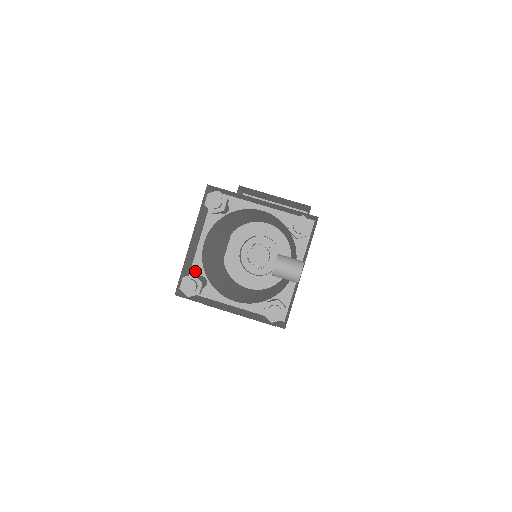
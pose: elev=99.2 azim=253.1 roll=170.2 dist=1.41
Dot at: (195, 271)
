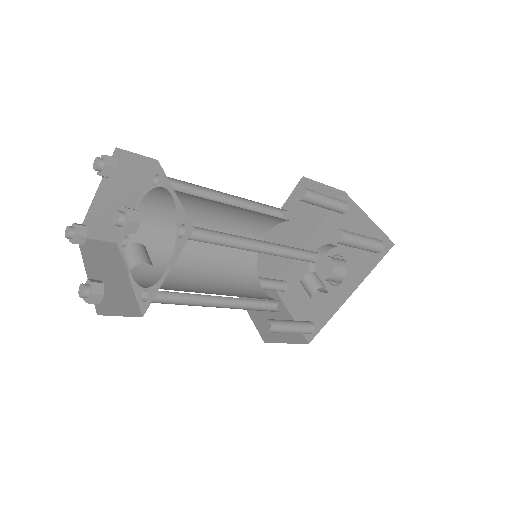
Dot at: occluded
